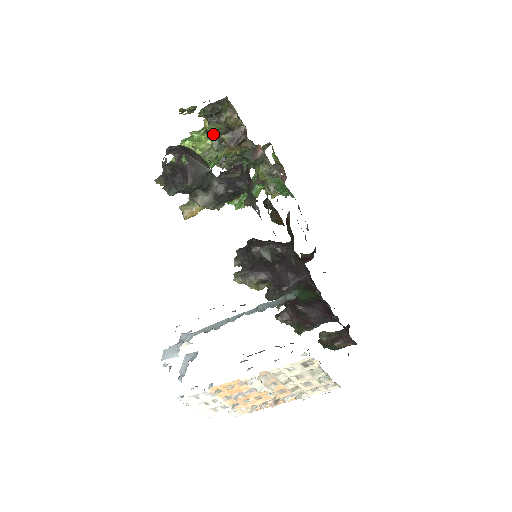
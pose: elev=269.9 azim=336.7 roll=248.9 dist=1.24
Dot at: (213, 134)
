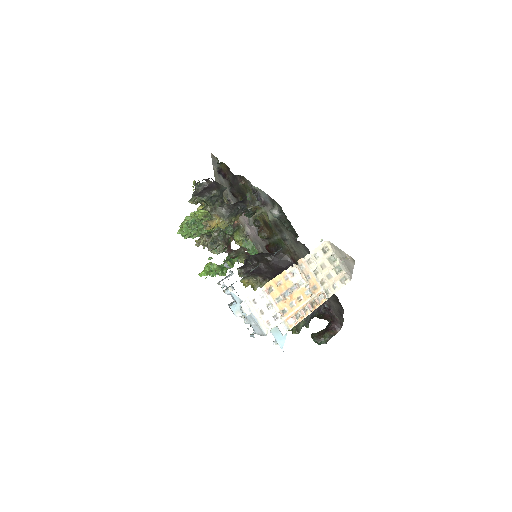
Dot at: occluded
